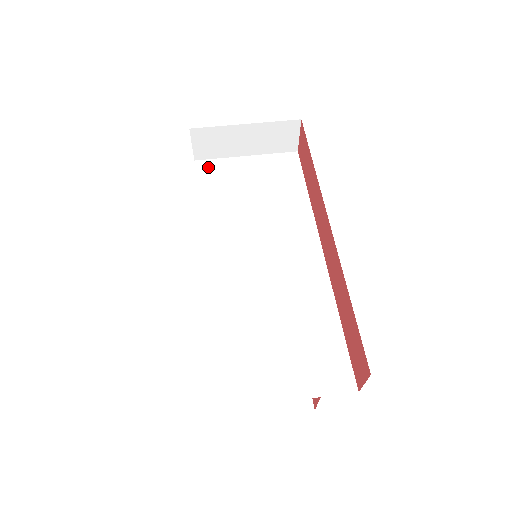
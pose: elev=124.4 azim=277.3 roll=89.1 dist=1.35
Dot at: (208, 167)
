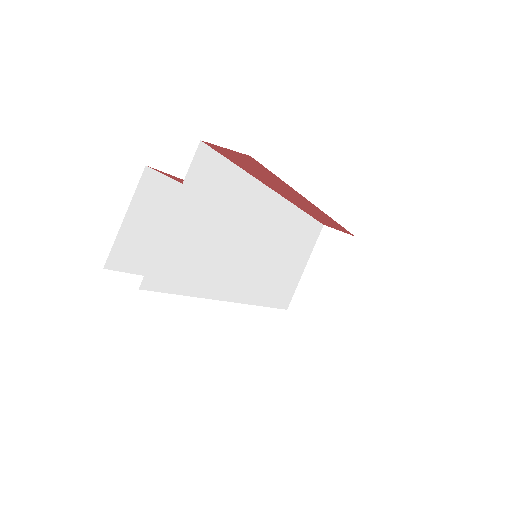
Dot at: (157, 273)
